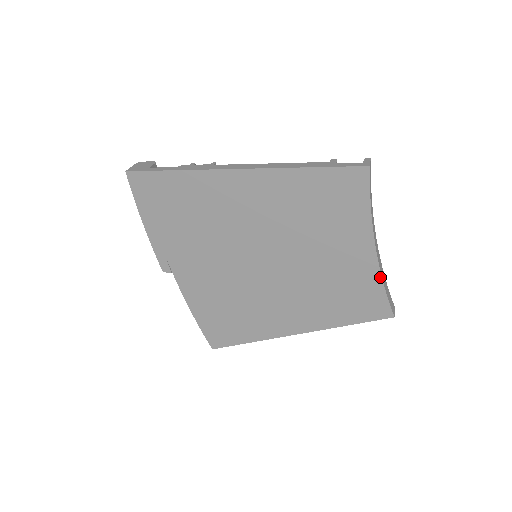
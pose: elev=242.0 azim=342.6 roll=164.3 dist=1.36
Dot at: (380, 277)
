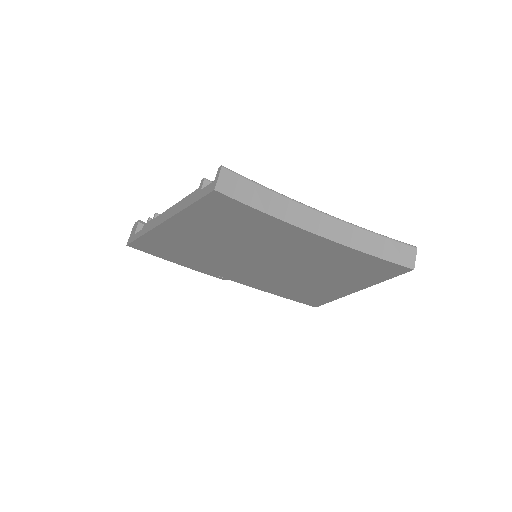
Dot at: (353, 250)
